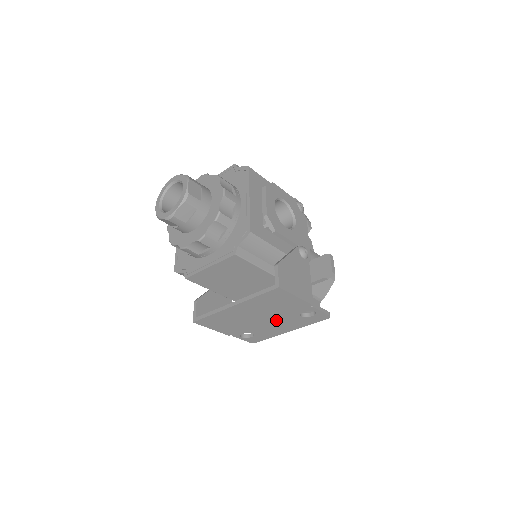
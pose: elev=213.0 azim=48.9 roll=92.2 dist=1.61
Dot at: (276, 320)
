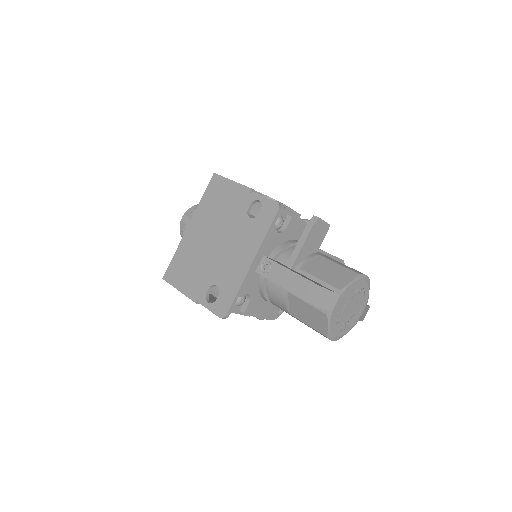
Dot at: (230, 240)
